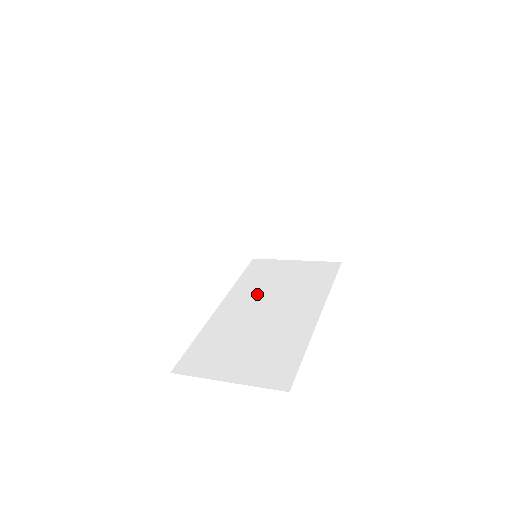
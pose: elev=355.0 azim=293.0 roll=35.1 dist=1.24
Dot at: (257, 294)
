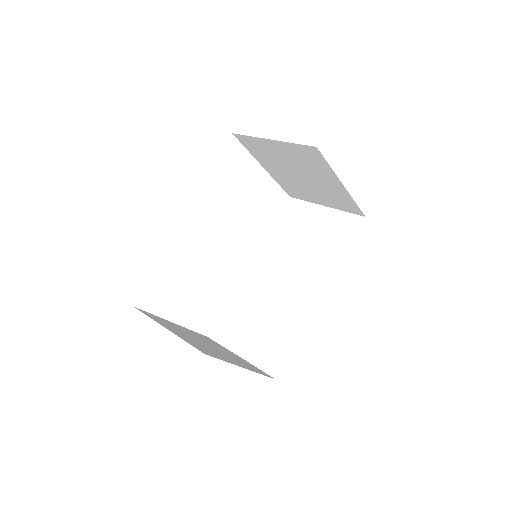
Dot at: (281, 255)
